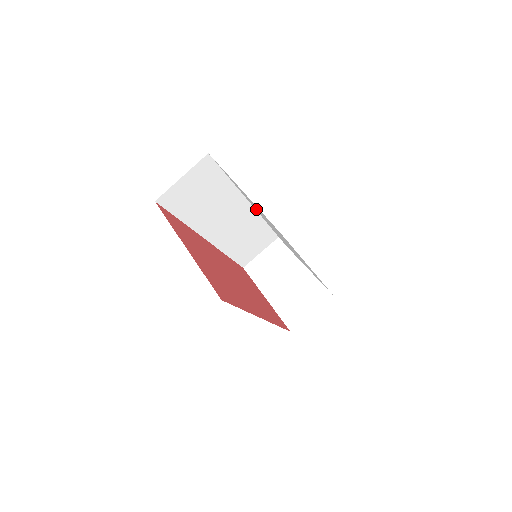
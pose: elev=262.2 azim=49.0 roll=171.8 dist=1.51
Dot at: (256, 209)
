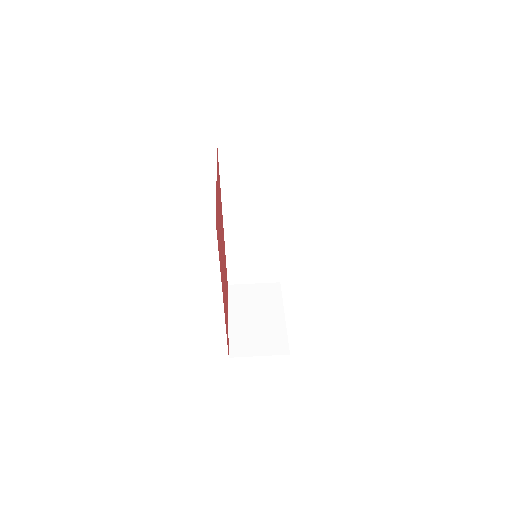
Dot at: occluded
